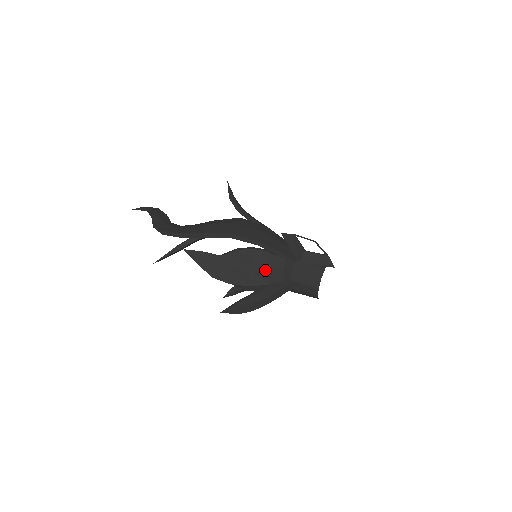
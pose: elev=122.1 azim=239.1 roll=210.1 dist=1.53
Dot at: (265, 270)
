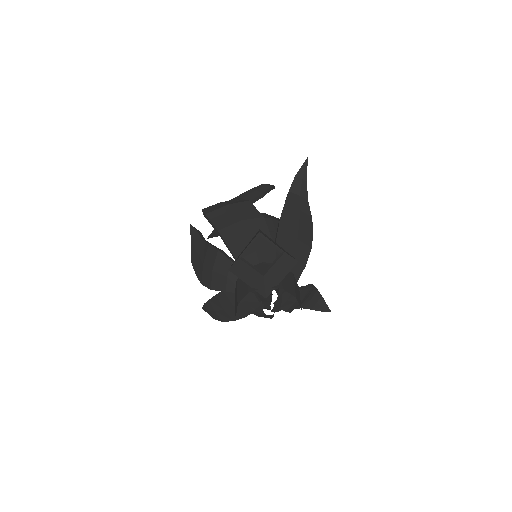
Dot at: (210, 269)
